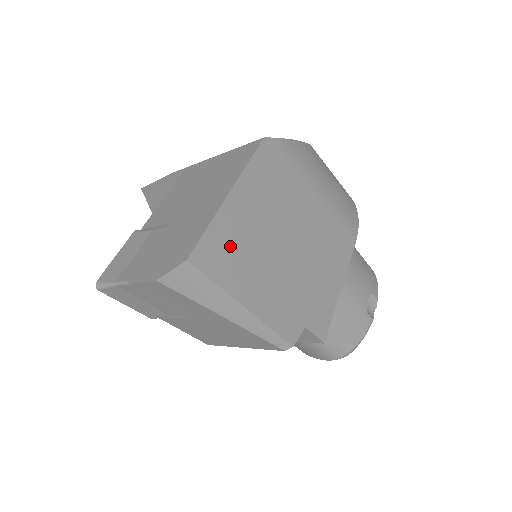
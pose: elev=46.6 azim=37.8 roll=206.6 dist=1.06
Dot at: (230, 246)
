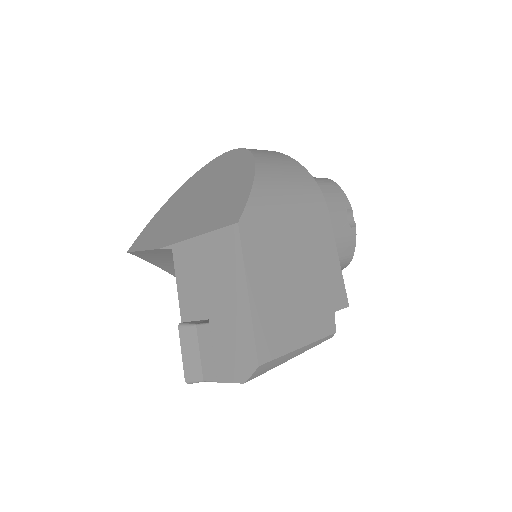
Dot at: (271, 325)
